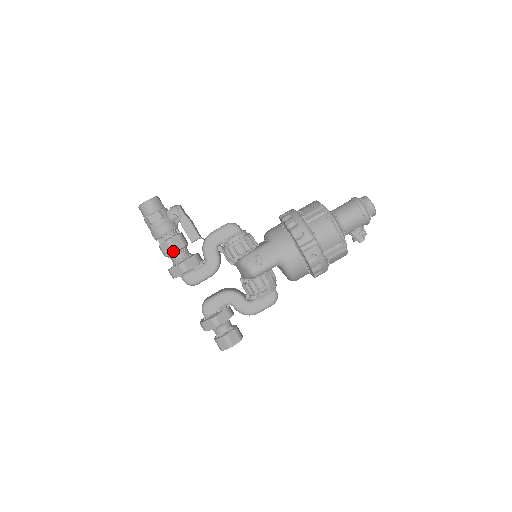
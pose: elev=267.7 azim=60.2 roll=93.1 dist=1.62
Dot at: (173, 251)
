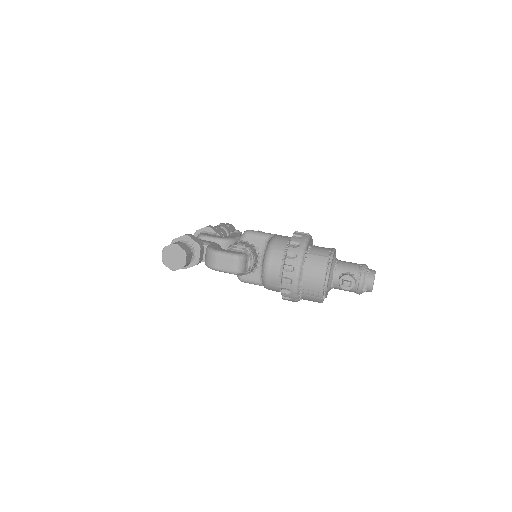
Dot at: occluded
